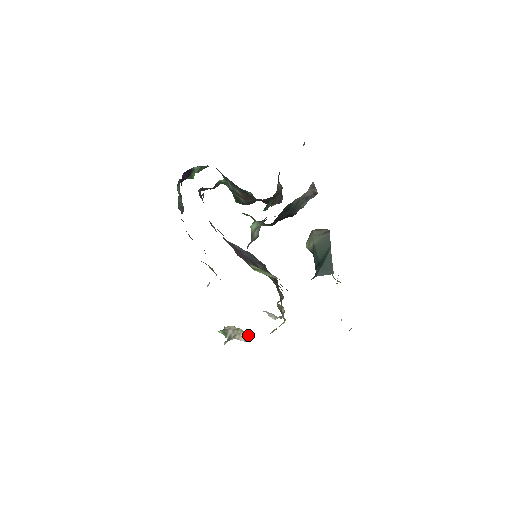
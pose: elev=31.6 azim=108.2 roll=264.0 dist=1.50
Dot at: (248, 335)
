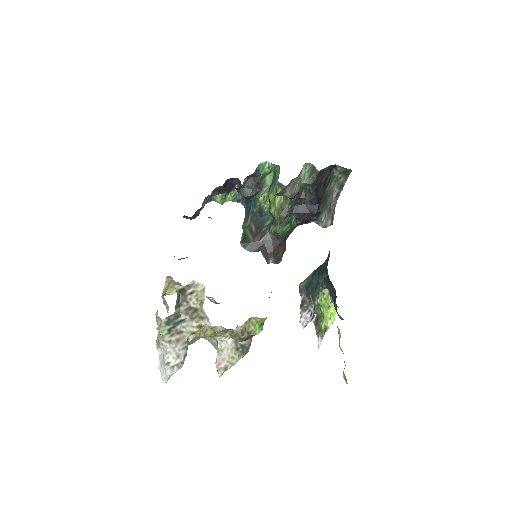
Dot at: occluded
